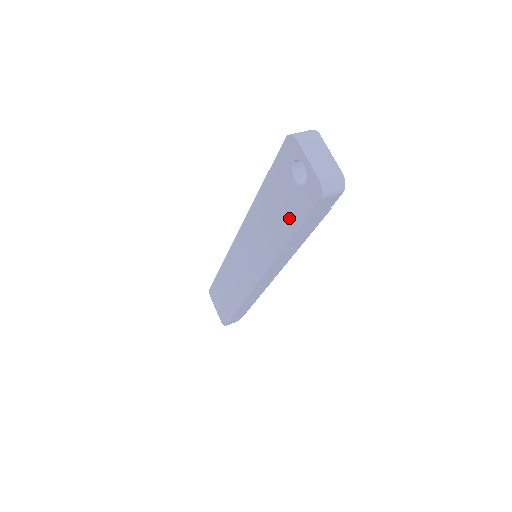
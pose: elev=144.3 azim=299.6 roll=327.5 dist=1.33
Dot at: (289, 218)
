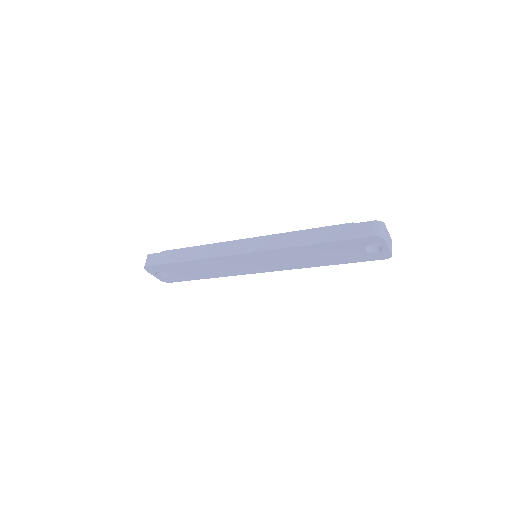
Dot at: (342, 259)
